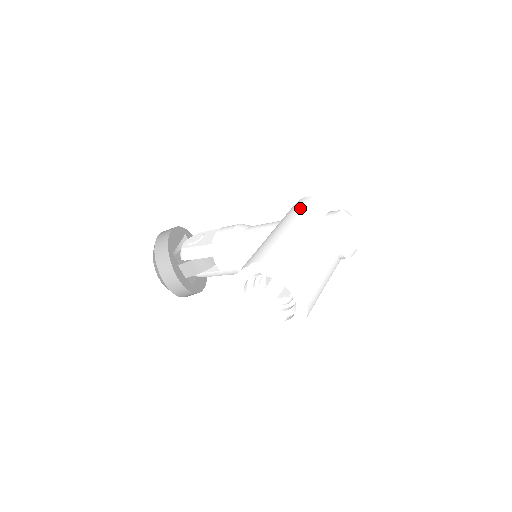
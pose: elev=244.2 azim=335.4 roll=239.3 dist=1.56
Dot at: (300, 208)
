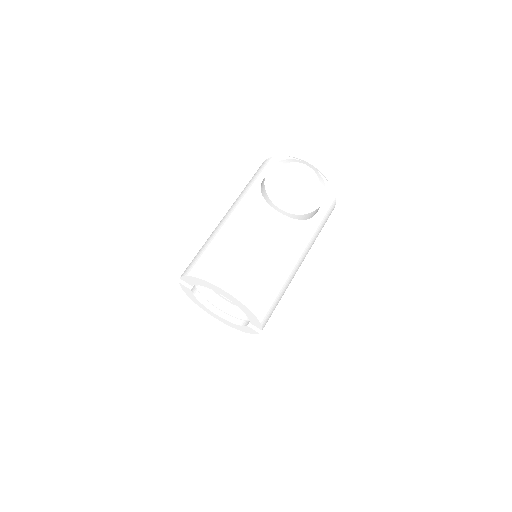
Dot at: occluded
